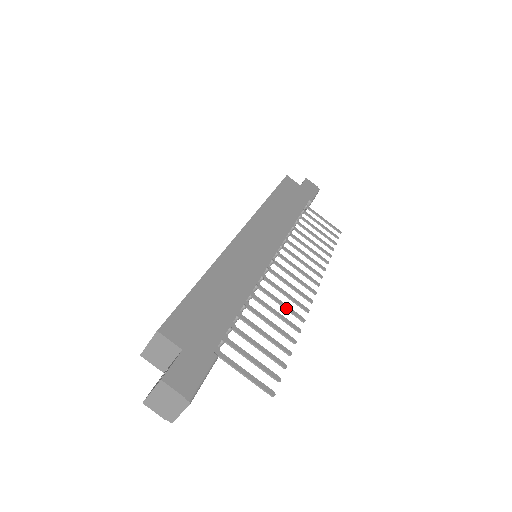
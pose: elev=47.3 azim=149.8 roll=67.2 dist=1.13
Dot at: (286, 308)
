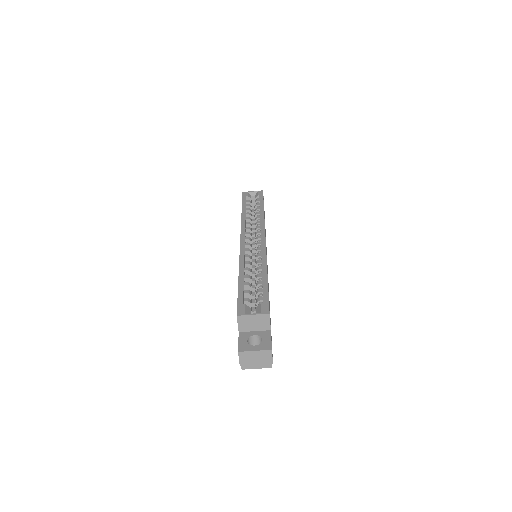
Dot at: occluded
